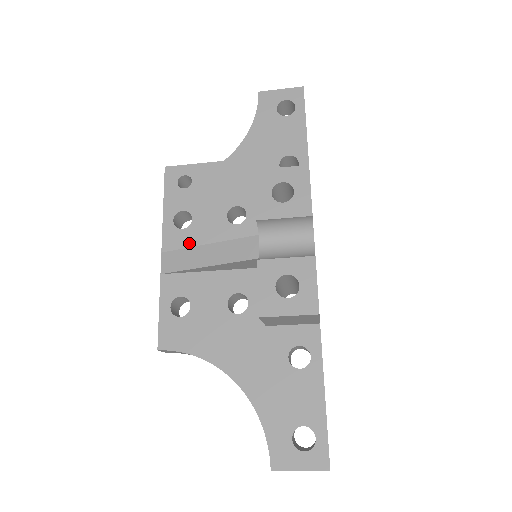
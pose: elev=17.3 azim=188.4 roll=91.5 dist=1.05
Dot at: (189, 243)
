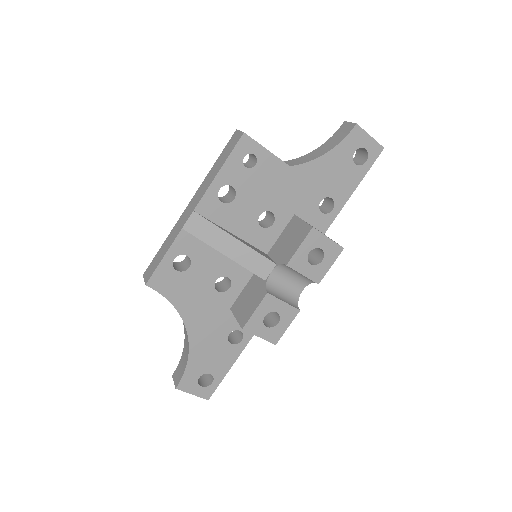
Dot at: (219, 218)
